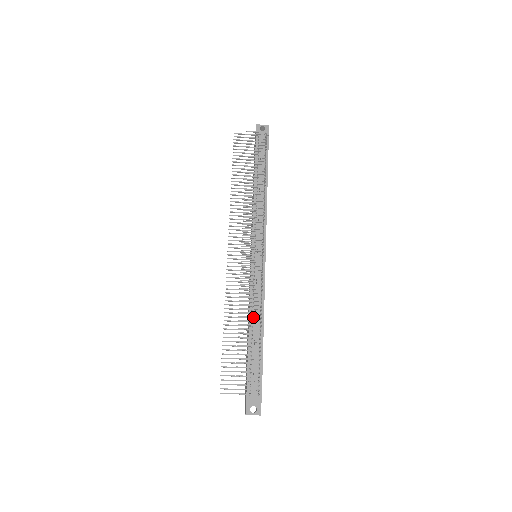
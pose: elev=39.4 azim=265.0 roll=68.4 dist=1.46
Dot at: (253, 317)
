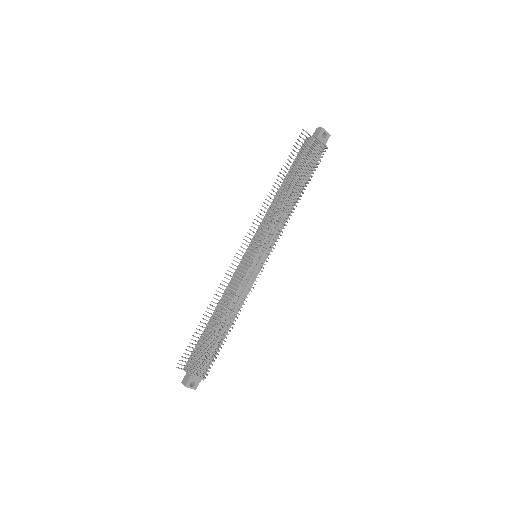
Dot at: (233, 316)
